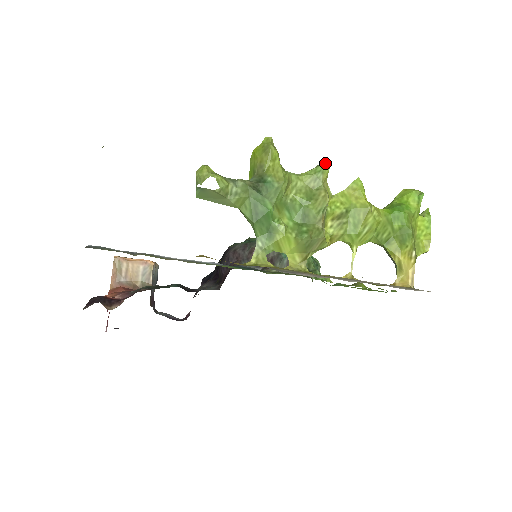
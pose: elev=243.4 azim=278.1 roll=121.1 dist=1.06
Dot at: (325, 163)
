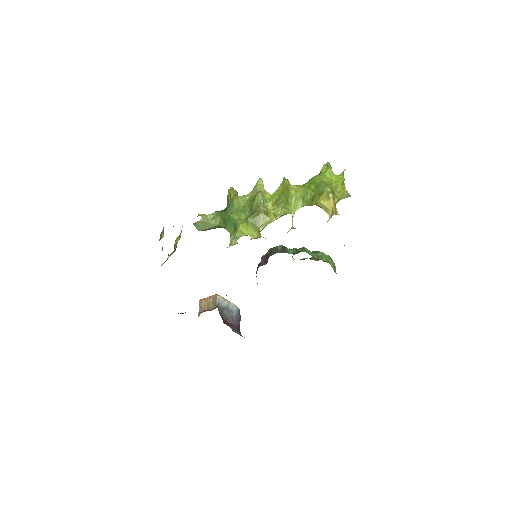
Dot at: (258, 181)
